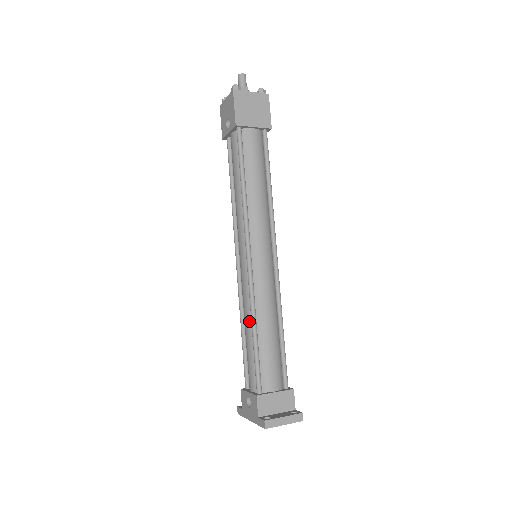
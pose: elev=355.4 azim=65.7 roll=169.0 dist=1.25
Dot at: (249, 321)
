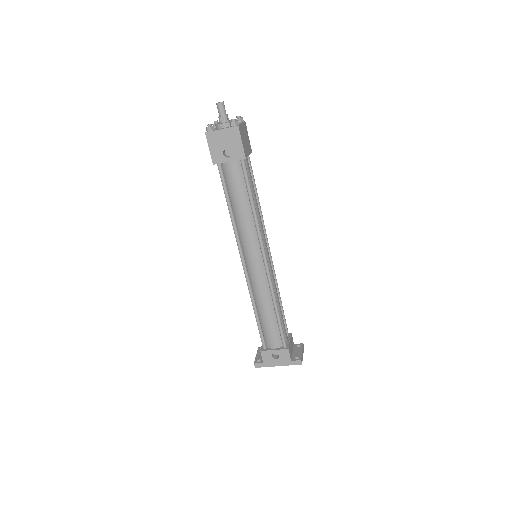
Dot at: (269, 305)
